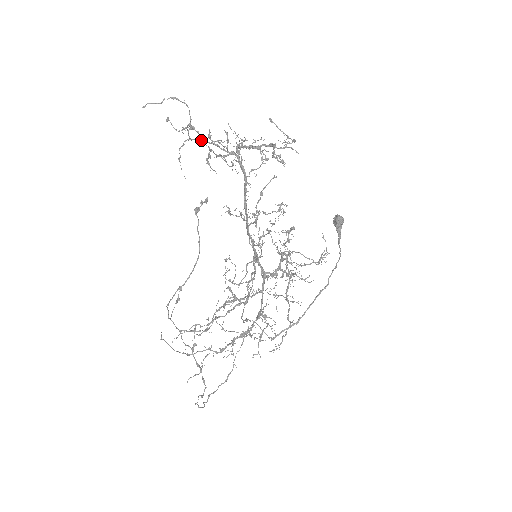
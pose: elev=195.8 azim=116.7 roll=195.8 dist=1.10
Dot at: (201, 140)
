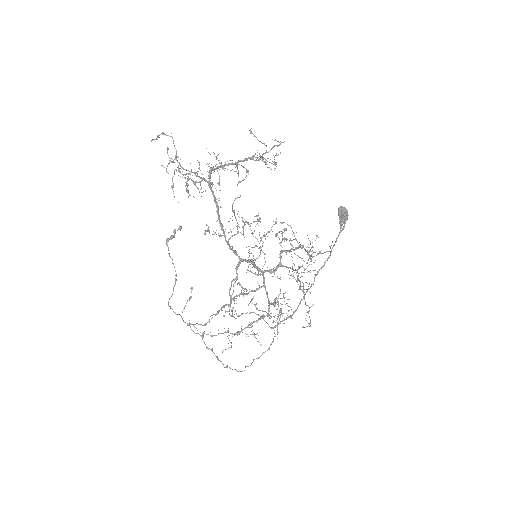
Dot at: (183, 169)
